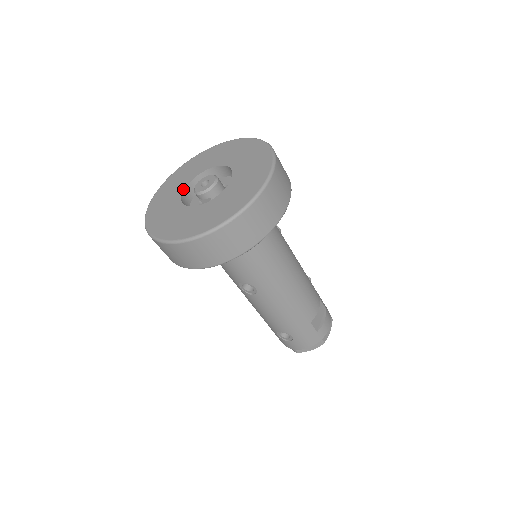
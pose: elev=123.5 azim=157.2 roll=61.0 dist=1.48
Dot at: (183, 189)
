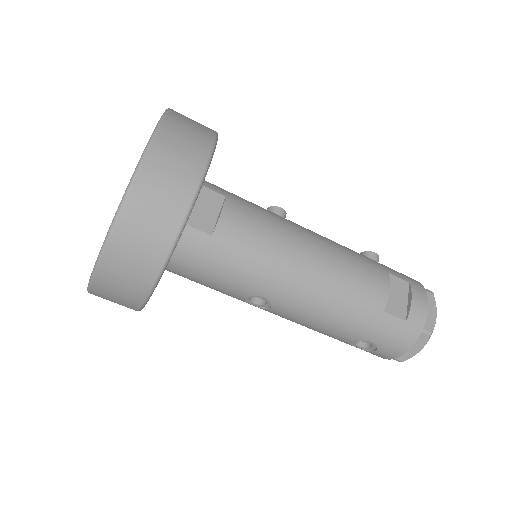
Dot at: occluded
